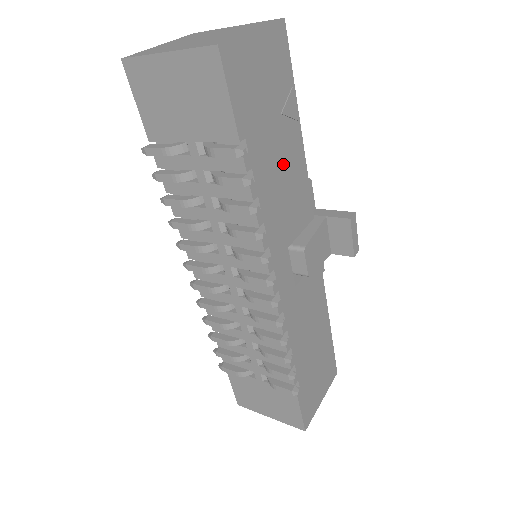
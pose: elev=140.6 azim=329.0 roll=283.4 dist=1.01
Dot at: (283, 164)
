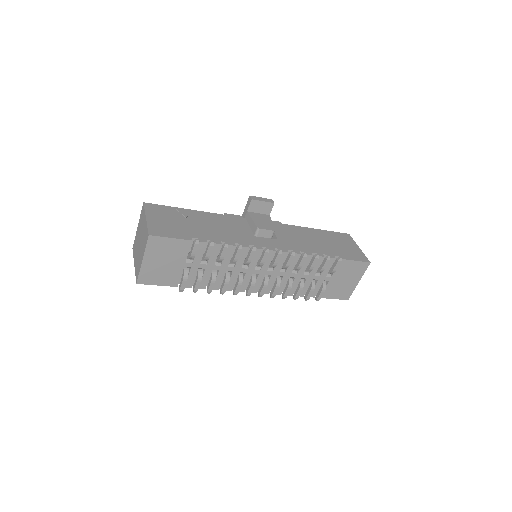
Dot at: (210, 225)
